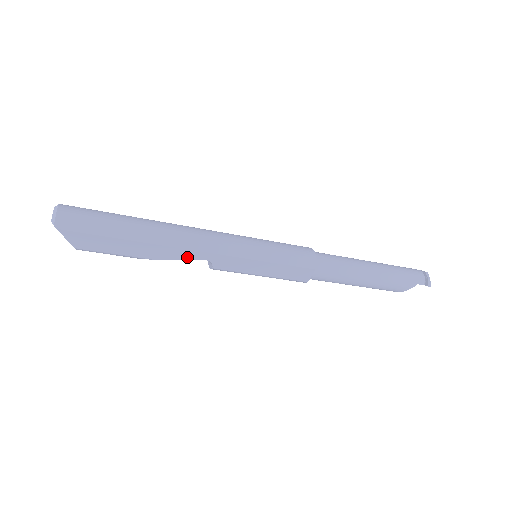
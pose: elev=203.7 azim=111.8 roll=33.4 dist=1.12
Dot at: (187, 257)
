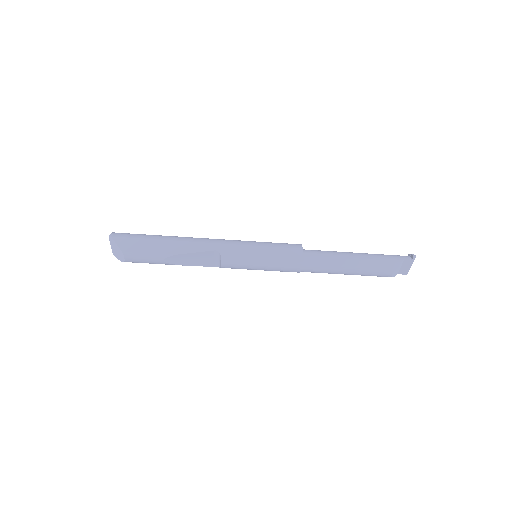
Dot at: (200, 249)
